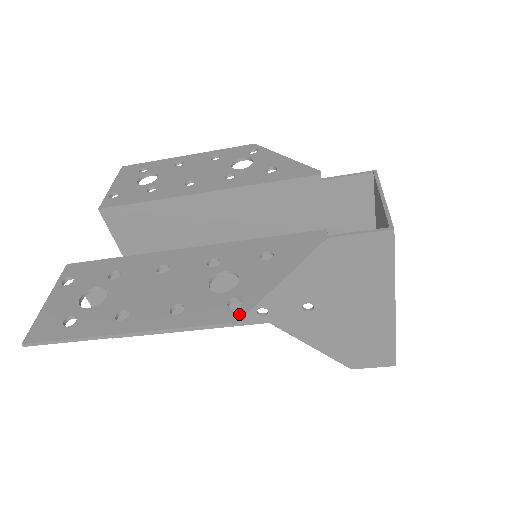
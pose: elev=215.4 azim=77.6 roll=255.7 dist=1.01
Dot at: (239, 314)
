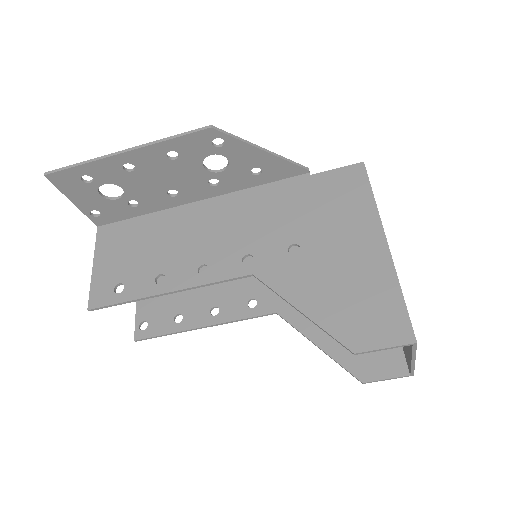
Dot at: (218, 129)
